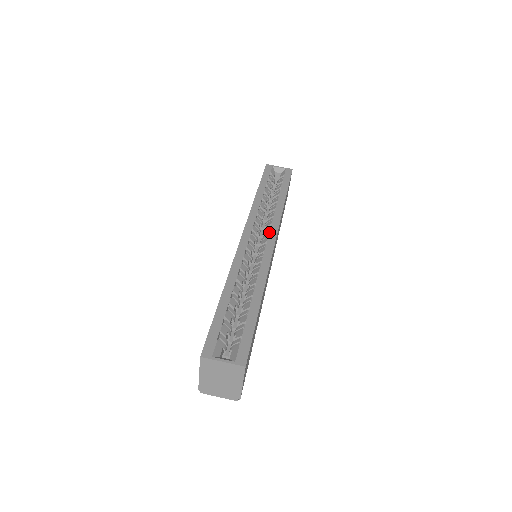
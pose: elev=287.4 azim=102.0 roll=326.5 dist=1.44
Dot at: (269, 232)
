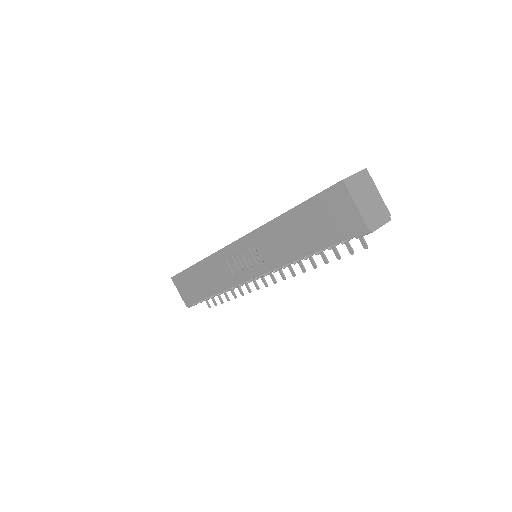
Dot at: occluded
